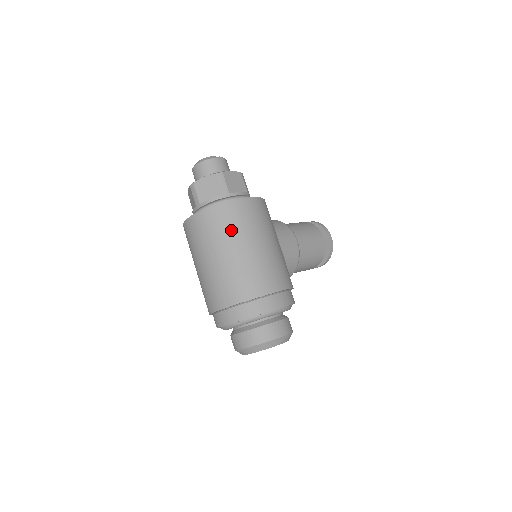
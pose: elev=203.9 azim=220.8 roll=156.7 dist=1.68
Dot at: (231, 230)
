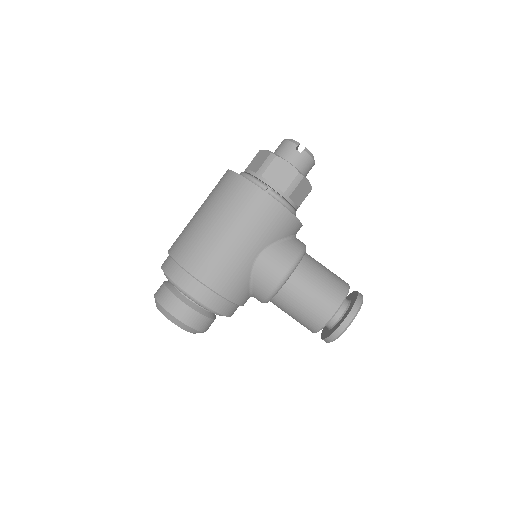
Dot at: (220, 199)
